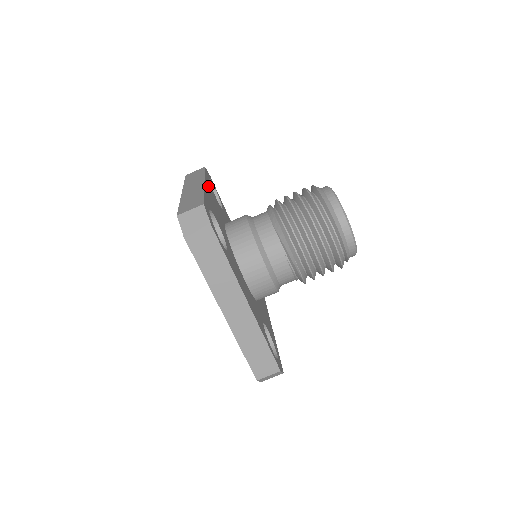
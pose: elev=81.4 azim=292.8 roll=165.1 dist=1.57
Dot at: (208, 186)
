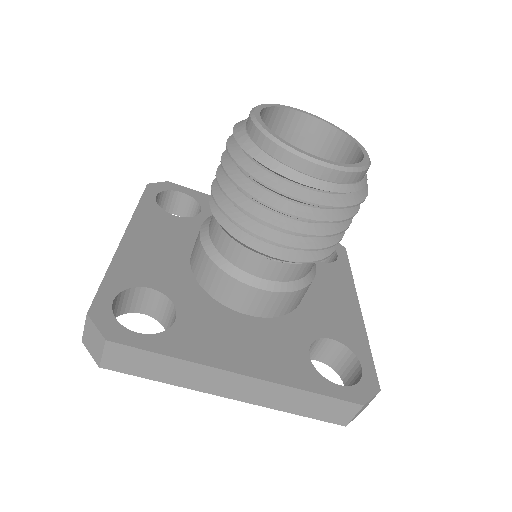
Dot at: (142, 225)
